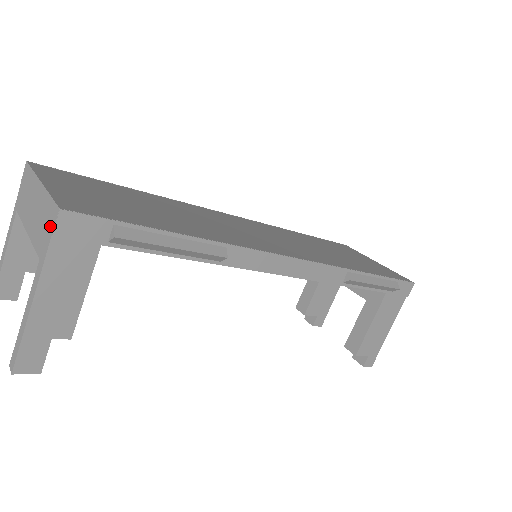
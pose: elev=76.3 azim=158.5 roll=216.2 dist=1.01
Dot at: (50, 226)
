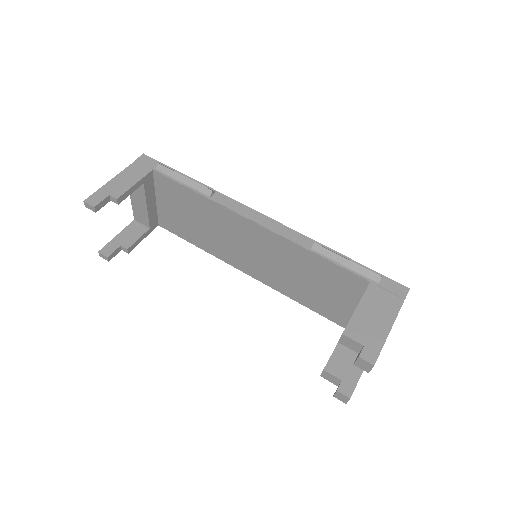
Dot at: occluded
